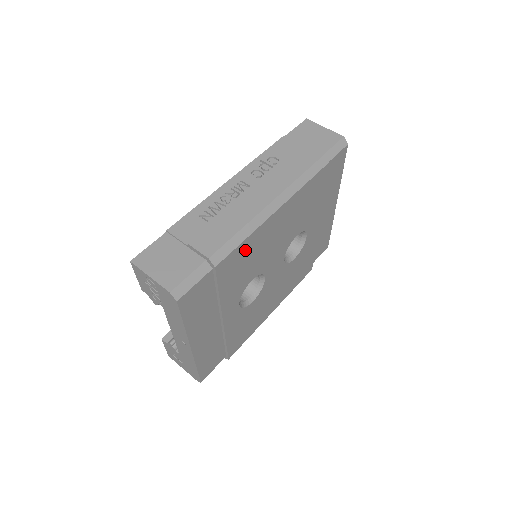
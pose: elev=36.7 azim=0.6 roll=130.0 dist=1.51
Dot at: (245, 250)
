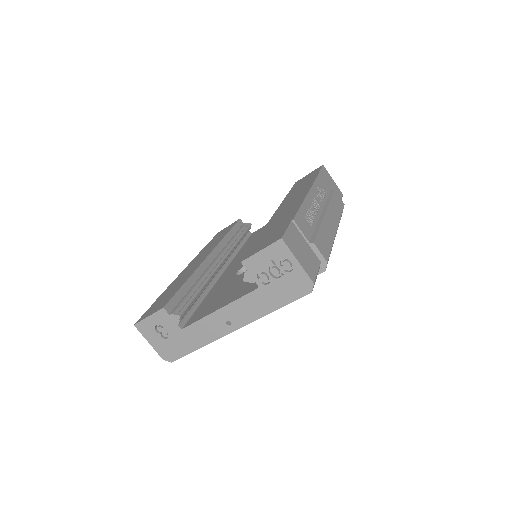
Dot at: occluded
